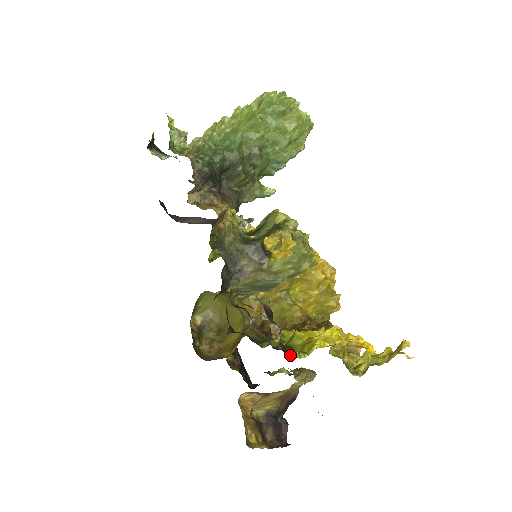
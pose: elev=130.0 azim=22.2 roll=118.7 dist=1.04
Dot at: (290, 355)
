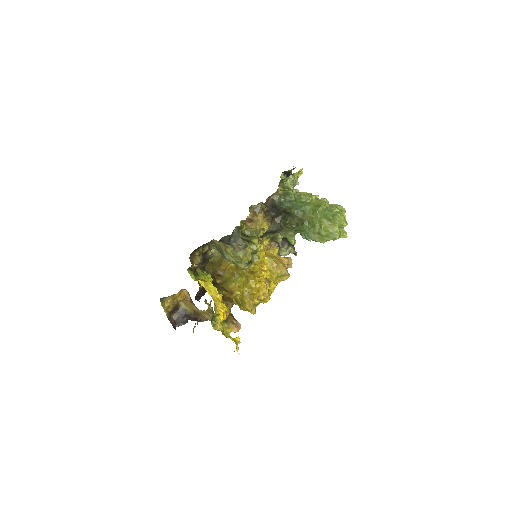
Dot at: (190, 272)
